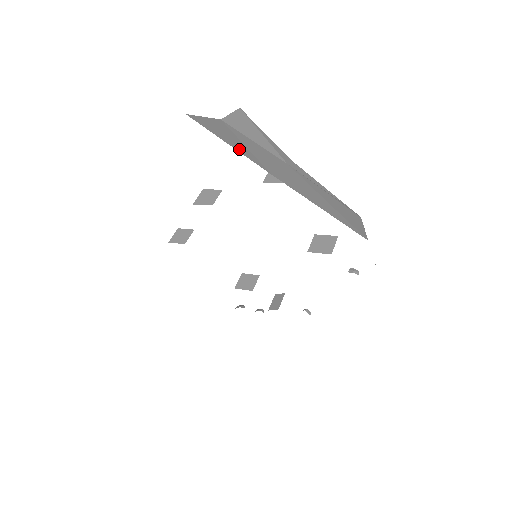
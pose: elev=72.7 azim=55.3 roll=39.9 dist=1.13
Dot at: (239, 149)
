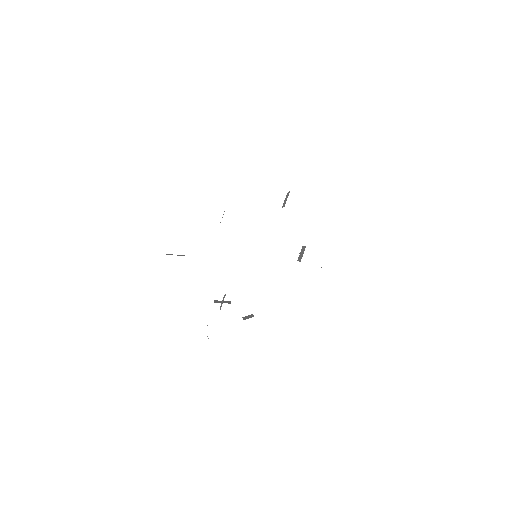
Dot at: occluded
